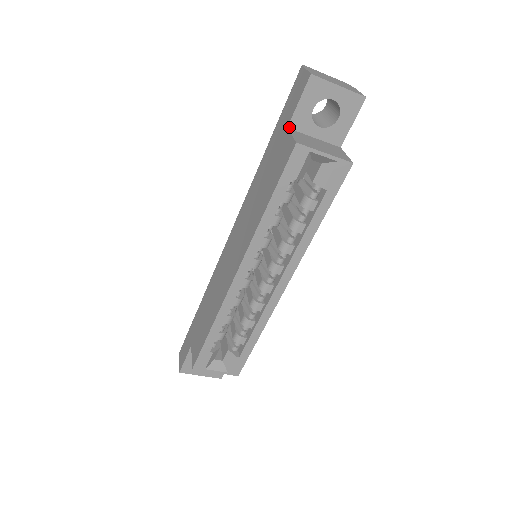
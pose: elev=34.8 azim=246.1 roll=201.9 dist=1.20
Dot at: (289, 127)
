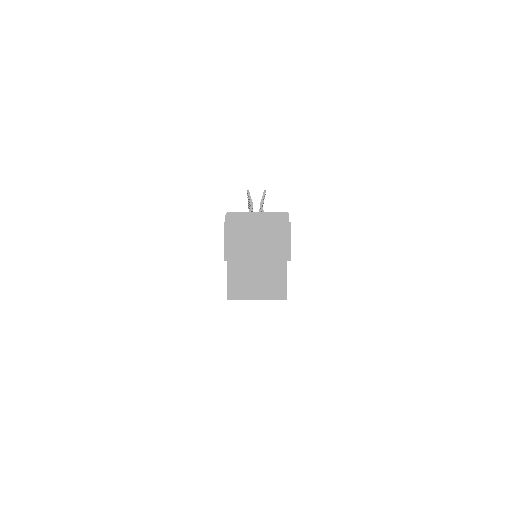
Dot at: occluded
